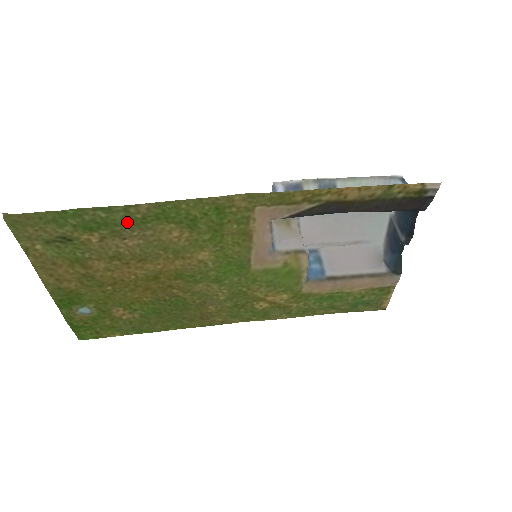
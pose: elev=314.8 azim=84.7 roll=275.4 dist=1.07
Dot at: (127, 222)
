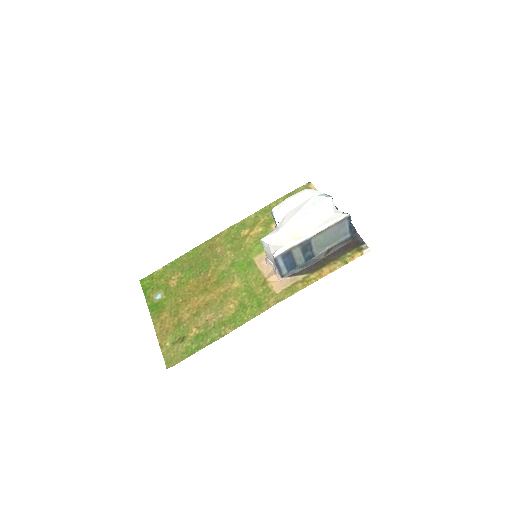
Dot at: (216, 328)
